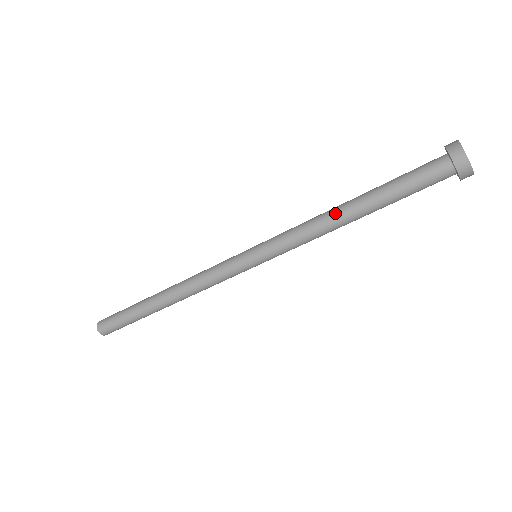
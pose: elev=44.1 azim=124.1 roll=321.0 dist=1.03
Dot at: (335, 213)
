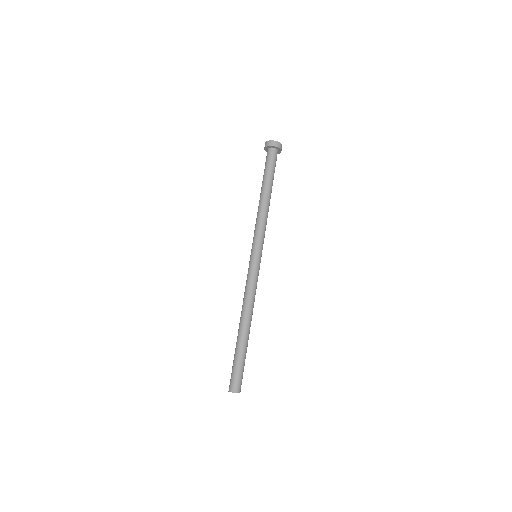
Dot at: (261, 203)
